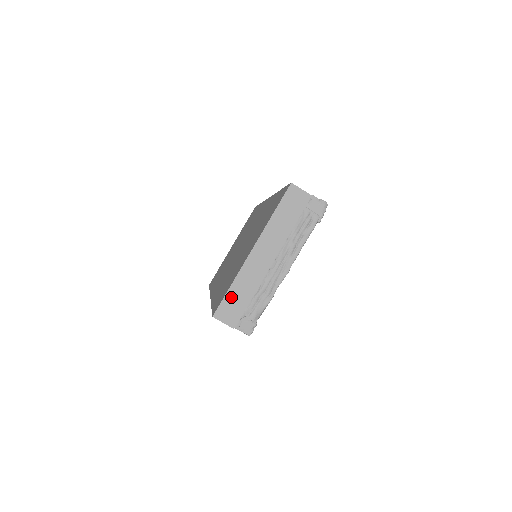
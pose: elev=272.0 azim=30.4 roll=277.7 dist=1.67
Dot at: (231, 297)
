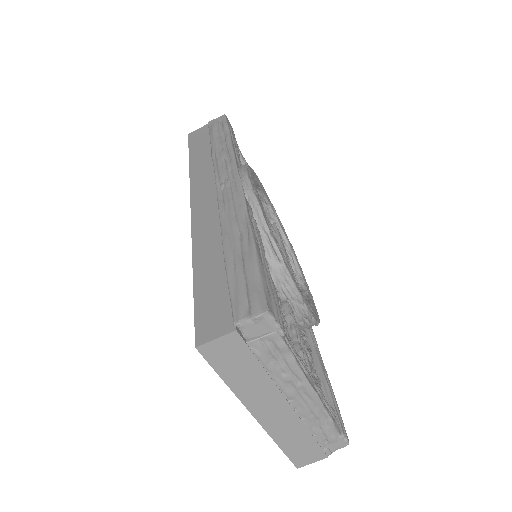
Dot at: (292, 450)
